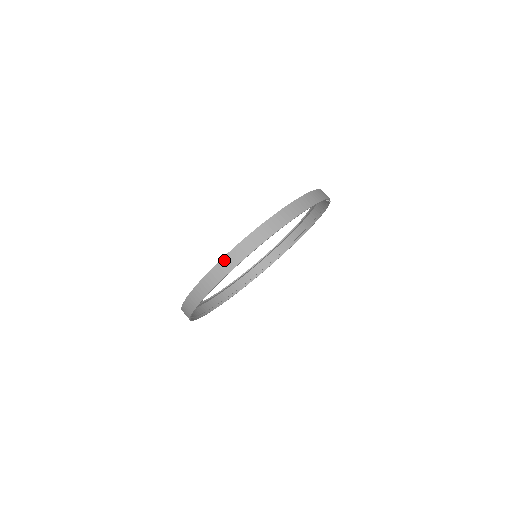
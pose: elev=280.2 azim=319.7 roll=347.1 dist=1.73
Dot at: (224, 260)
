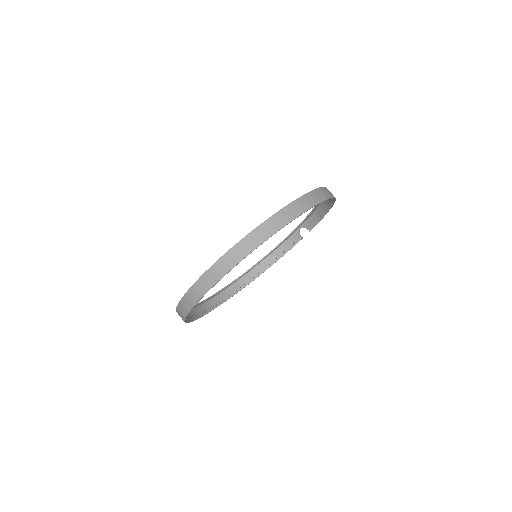
Dot at: (306, 196)
